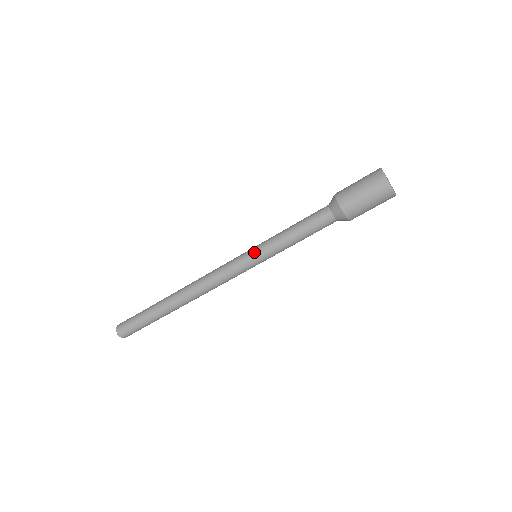
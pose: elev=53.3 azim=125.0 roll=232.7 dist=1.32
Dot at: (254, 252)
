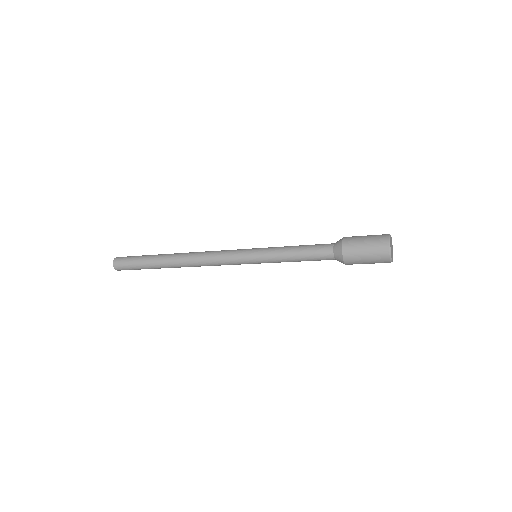
Dot at: (257, 262)
